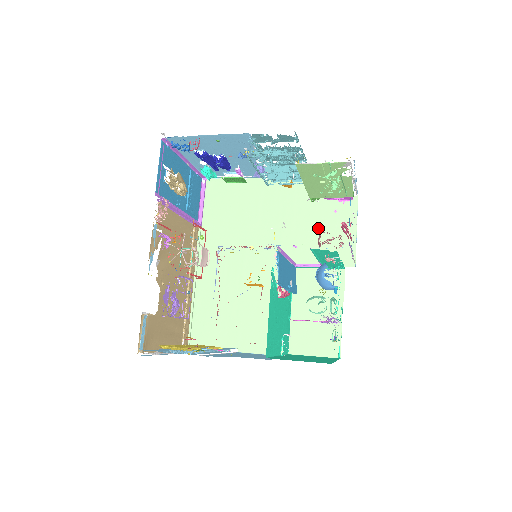
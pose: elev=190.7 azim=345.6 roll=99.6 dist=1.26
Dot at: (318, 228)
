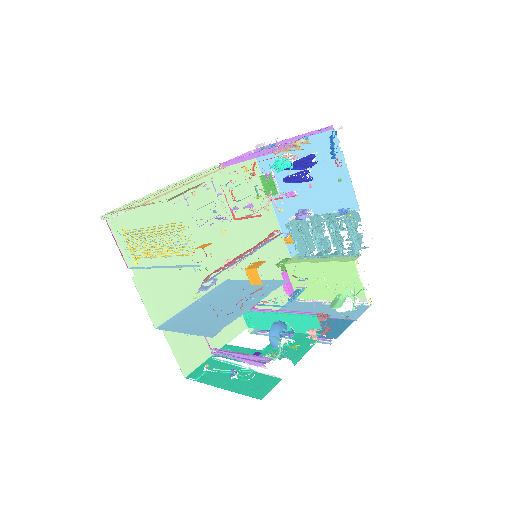
Dot at: occluded
